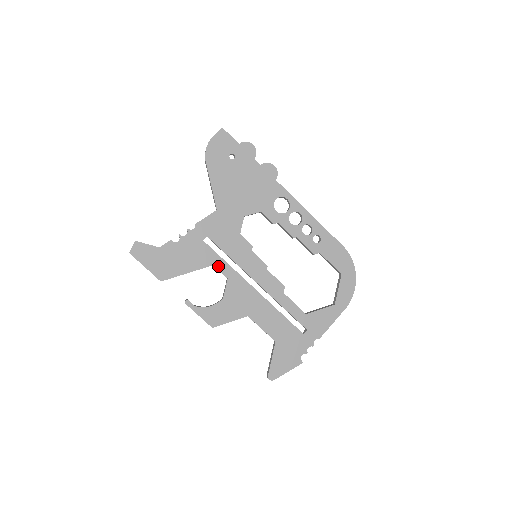
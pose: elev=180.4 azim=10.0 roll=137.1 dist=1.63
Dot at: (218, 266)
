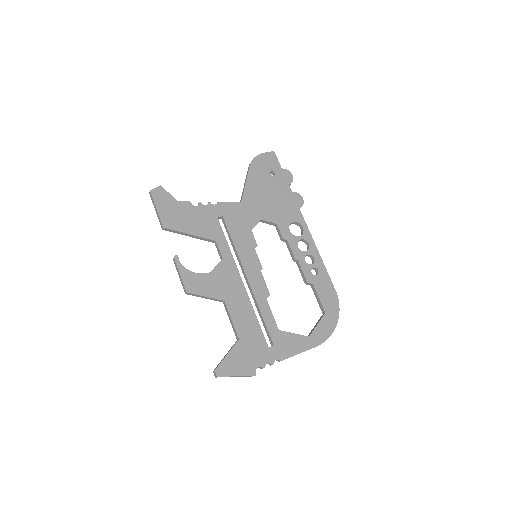
Dot at: (220, 244)
